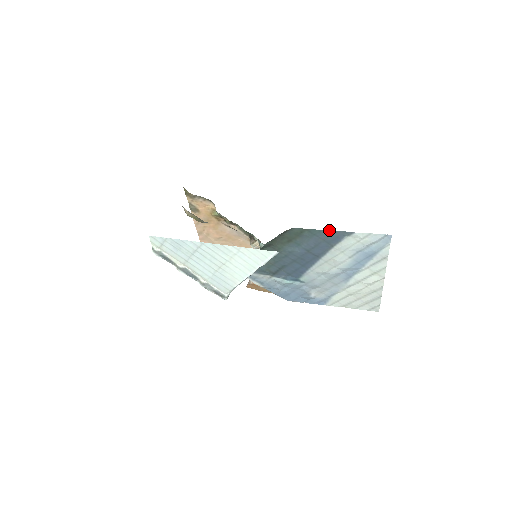
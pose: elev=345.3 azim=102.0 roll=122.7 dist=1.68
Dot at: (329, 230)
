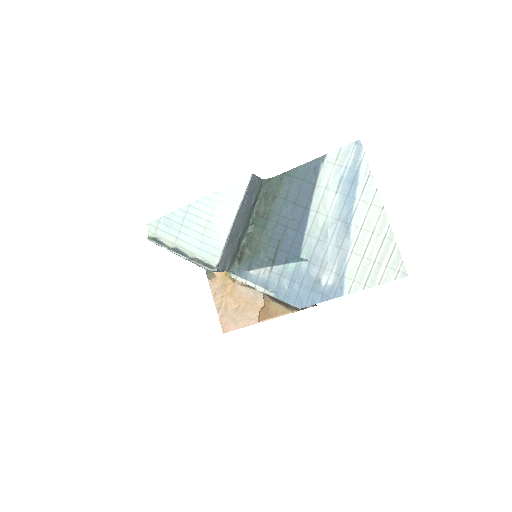
Dot at: (304, 164)
